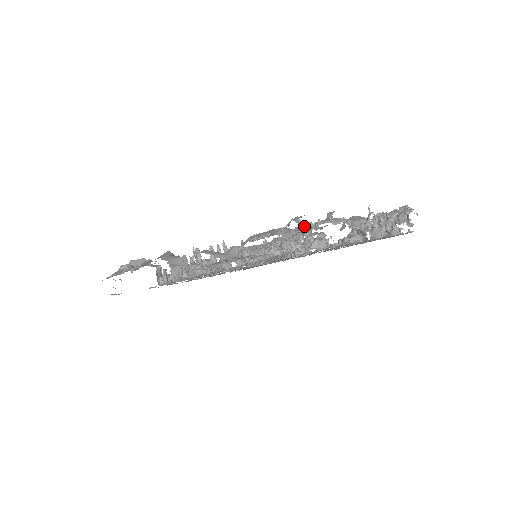
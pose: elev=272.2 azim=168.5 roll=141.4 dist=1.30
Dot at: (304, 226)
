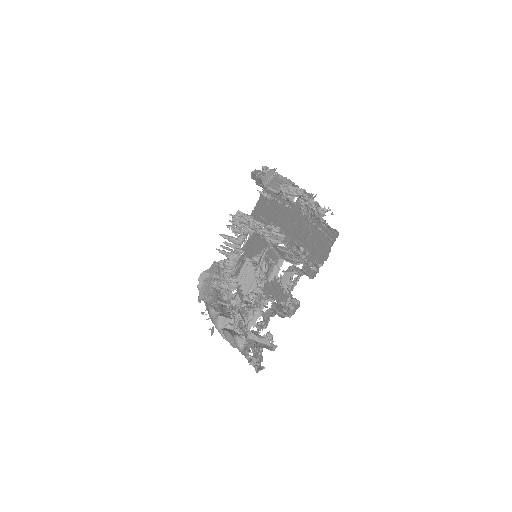
Dot at: (256, 338)
